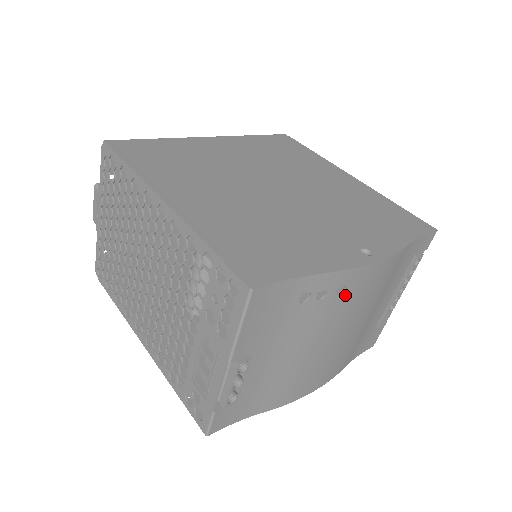
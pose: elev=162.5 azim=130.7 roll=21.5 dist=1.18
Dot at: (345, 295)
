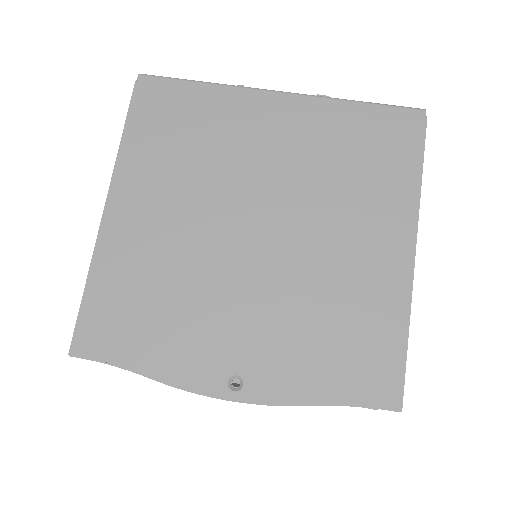
Dot at: occluded
